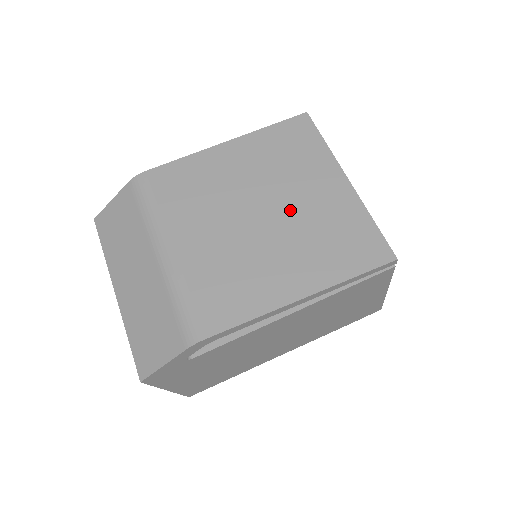
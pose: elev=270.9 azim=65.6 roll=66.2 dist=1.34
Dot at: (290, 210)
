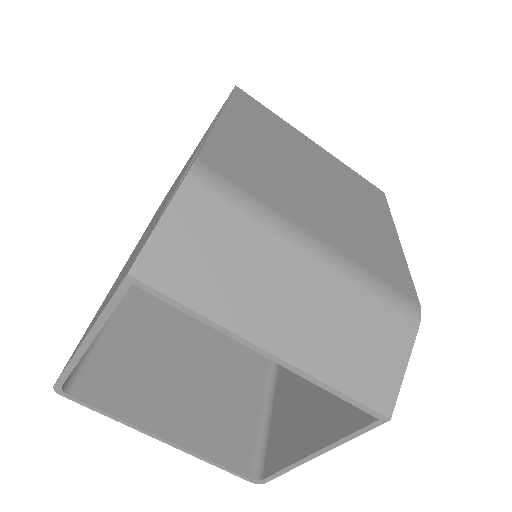
Dot at: (323, 173)
